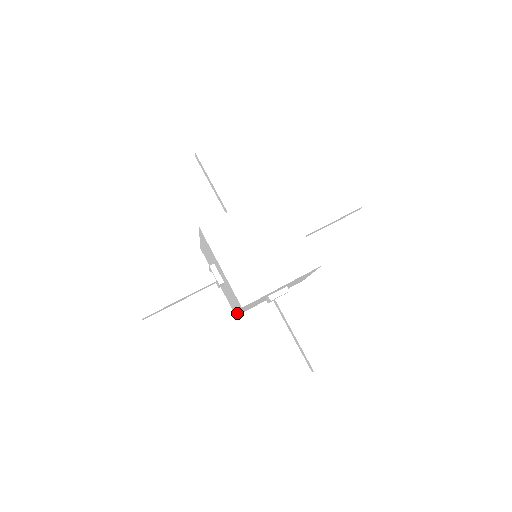
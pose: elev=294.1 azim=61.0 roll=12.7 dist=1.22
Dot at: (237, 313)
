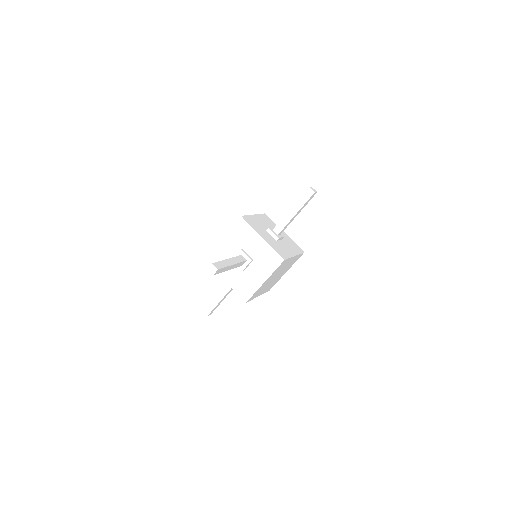
Dot at: occluded
